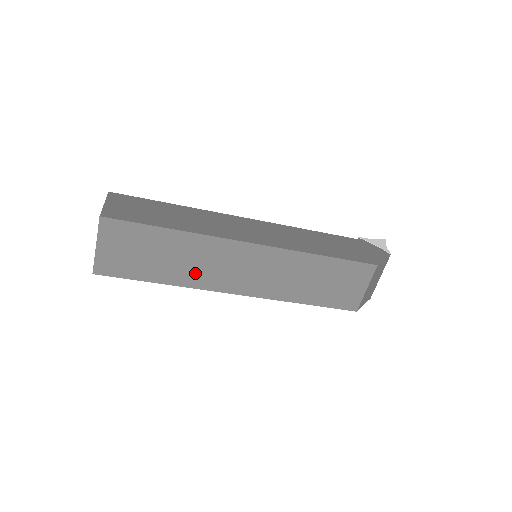
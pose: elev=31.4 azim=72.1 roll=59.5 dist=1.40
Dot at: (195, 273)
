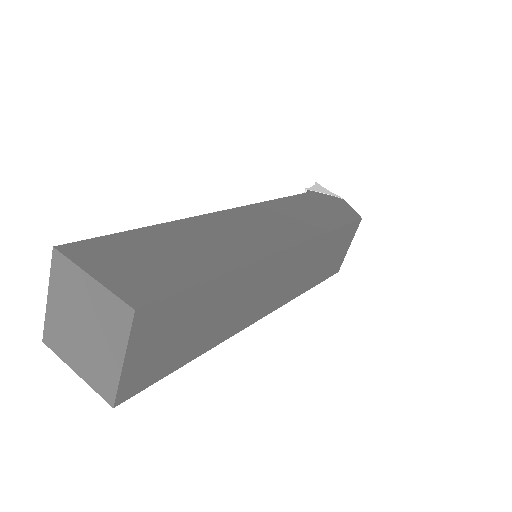
Dot at: (234, 318)
